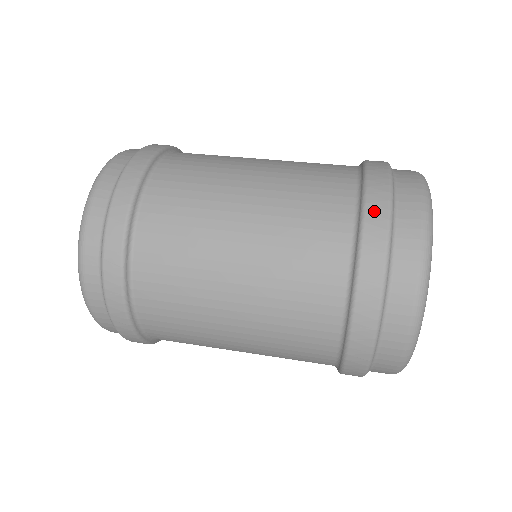
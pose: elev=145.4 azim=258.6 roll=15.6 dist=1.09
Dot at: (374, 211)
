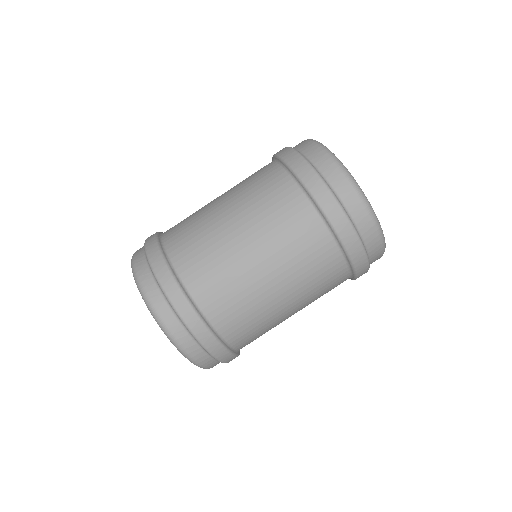
Dot at: occluded
